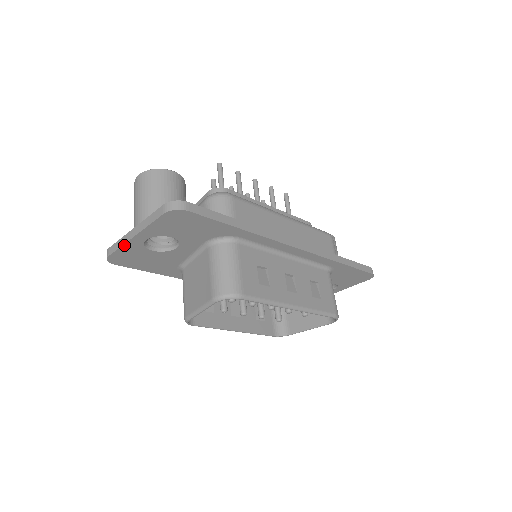
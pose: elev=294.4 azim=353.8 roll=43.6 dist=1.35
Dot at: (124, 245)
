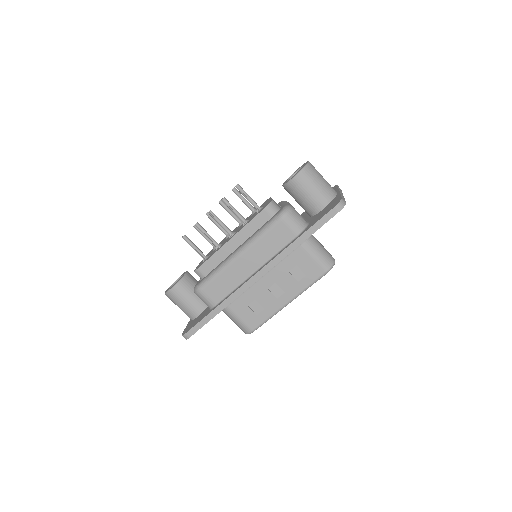
Dot at: occluded
